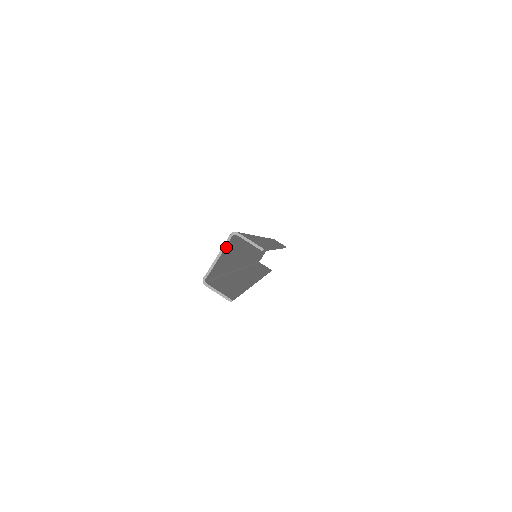
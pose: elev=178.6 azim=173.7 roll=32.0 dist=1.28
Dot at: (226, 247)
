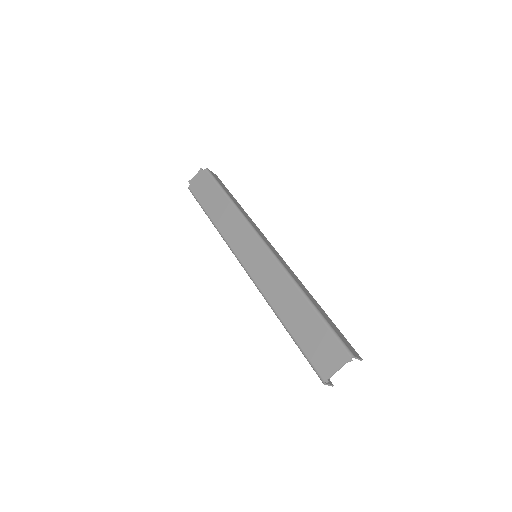
Dot at: (342, 362)
